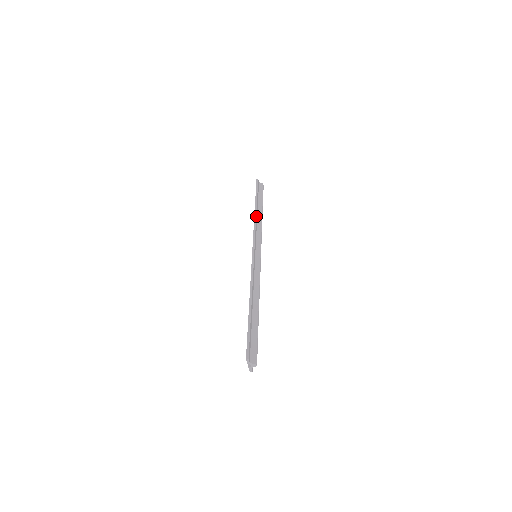
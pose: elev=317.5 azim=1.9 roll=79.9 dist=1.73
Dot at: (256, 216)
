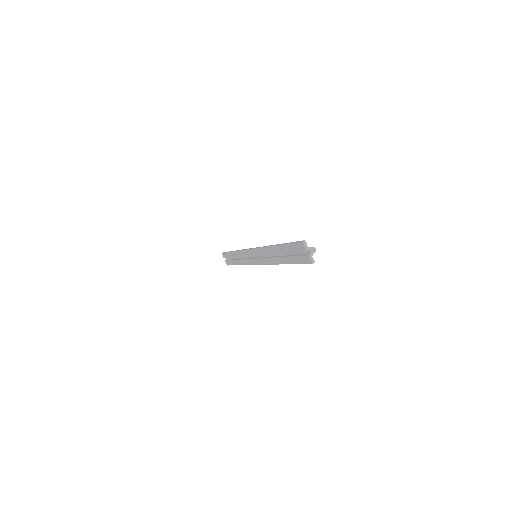
Dot at: occluded
